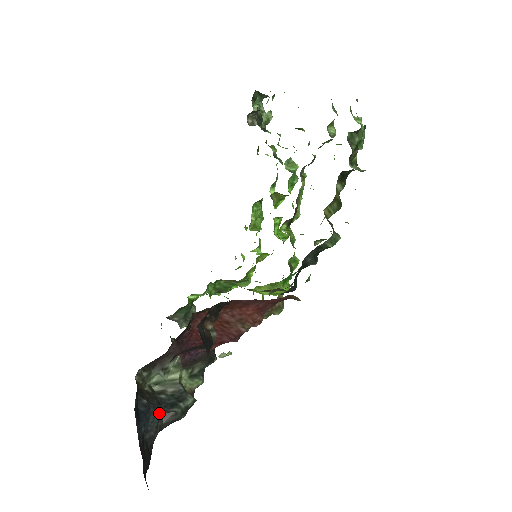
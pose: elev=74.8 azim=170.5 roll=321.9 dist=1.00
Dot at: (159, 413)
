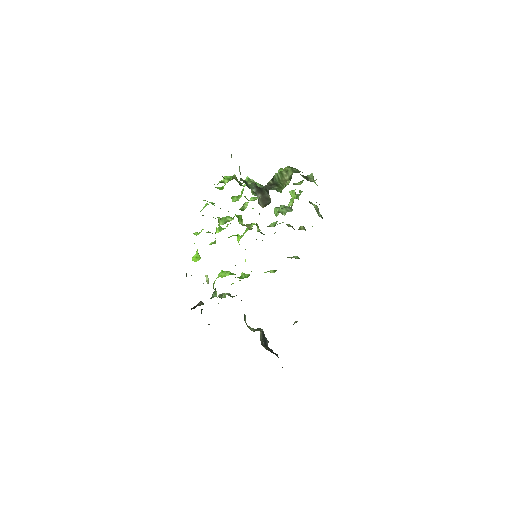
Dot at: occluded
